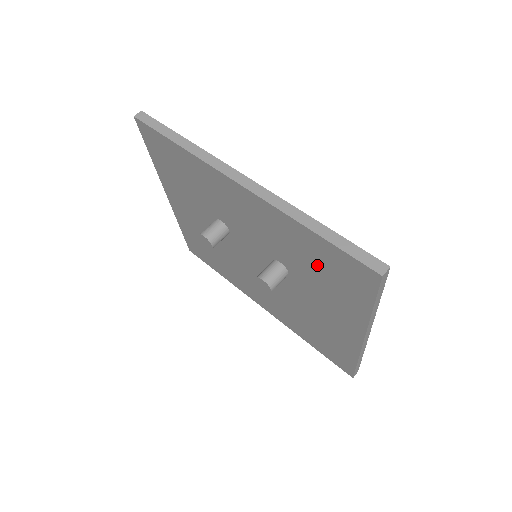
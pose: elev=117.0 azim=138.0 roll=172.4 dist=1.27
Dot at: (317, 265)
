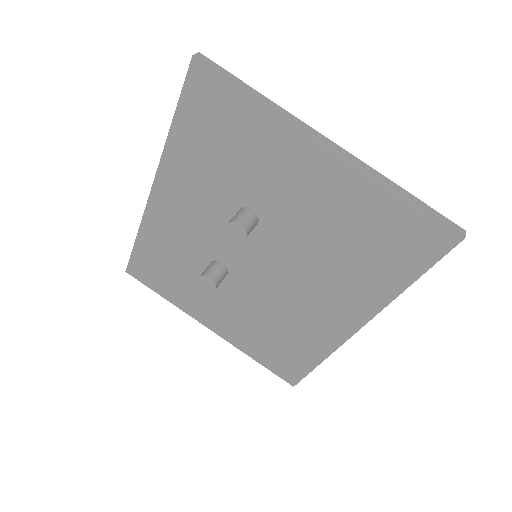
Dot at: (217, 148)
